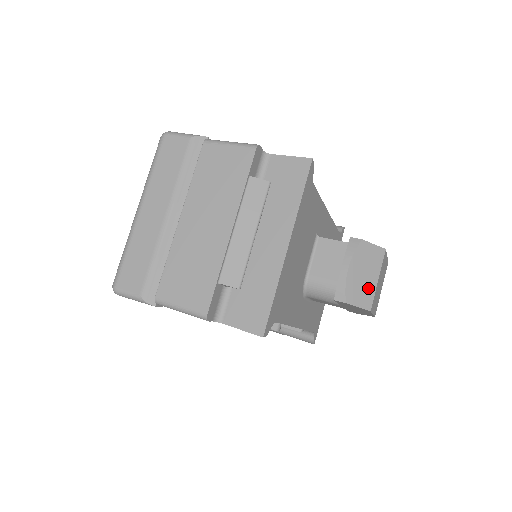
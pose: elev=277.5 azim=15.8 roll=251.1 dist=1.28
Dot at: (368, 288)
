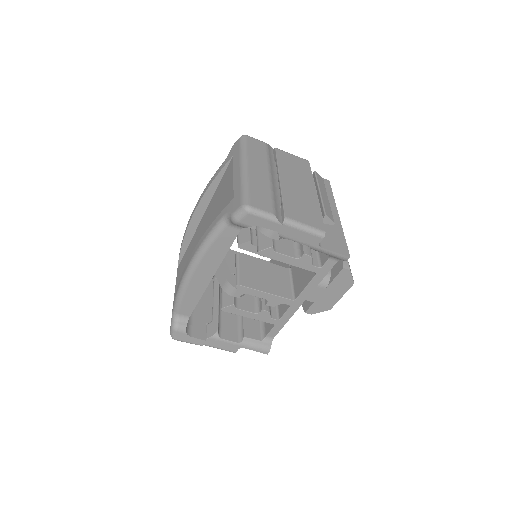
Dot at: (350, 269)
